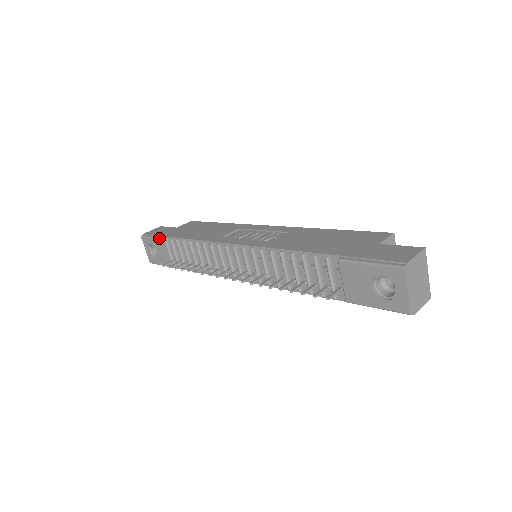
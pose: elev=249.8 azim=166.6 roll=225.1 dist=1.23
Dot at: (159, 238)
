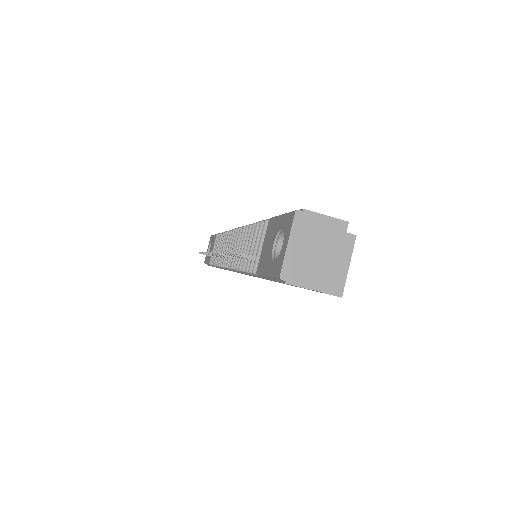
Dot at: occluded
